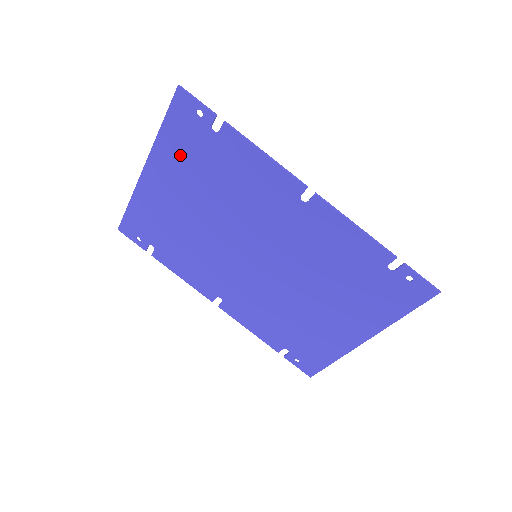
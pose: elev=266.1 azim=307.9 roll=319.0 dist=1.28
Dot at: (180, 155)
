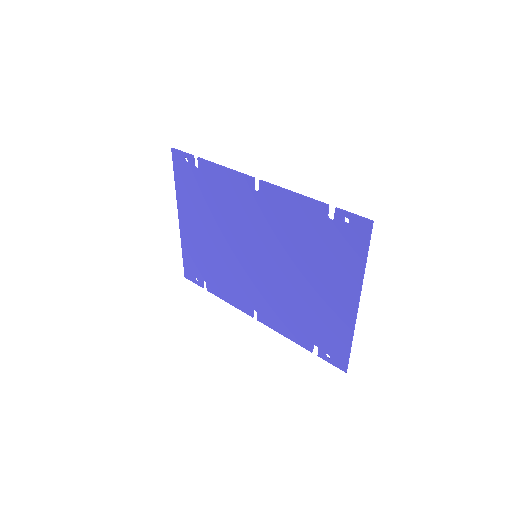
Dot at: (189, 196)
